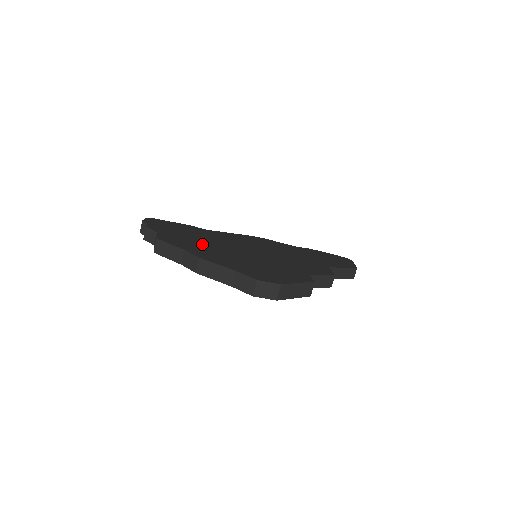
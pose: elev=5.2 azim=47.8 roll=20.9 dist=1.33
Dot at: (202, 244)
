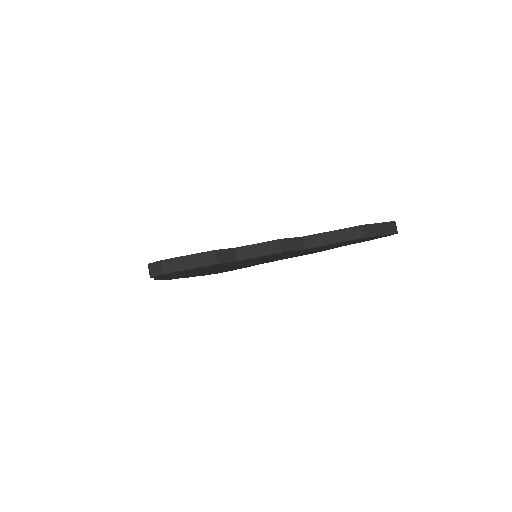
Dot at: occluded
